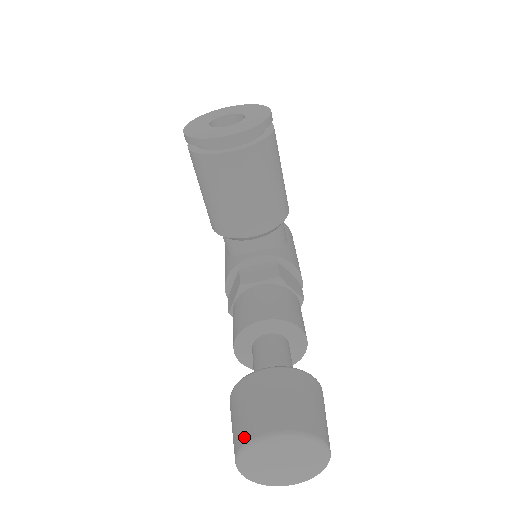
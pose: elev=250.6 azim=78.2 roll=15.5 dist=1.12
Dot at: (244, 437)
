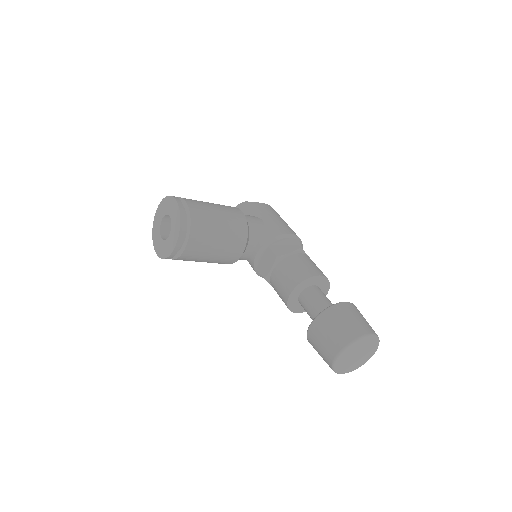
Dot at: (329, 365)
